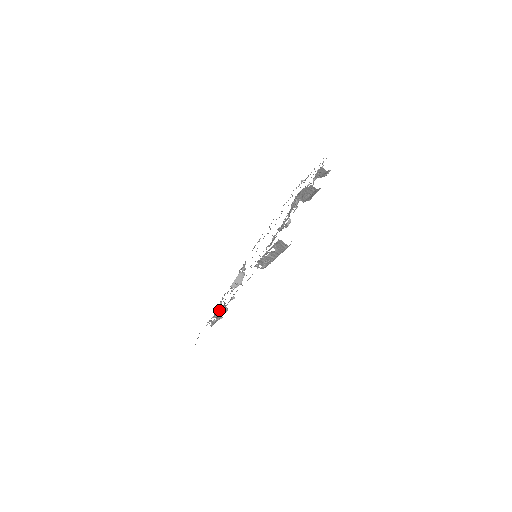
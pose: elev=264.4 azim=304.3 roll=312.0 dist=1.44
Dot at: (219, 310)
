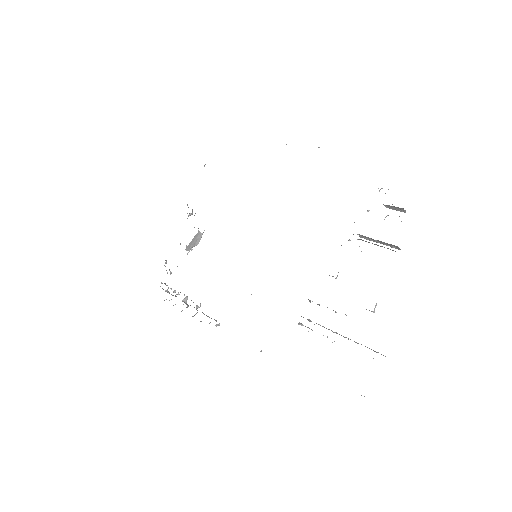
Dot at: occluded
